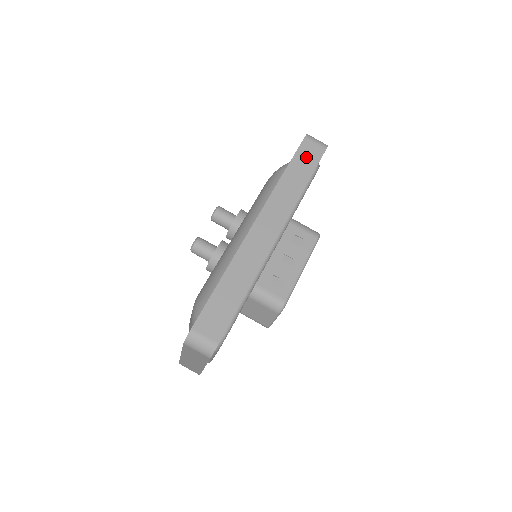
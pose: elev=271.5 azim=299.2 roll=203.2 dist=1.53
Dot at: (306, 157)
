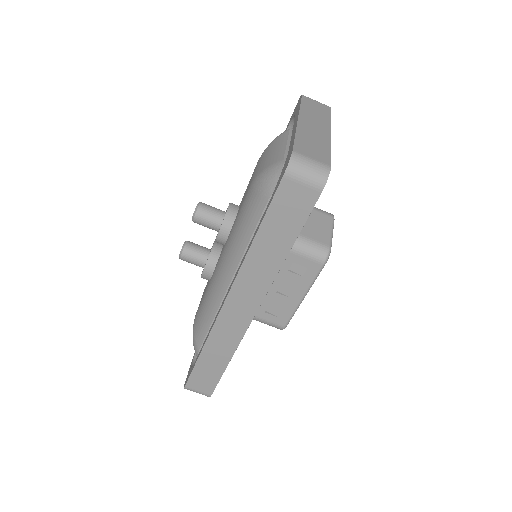
Dot at: (287, 211)
